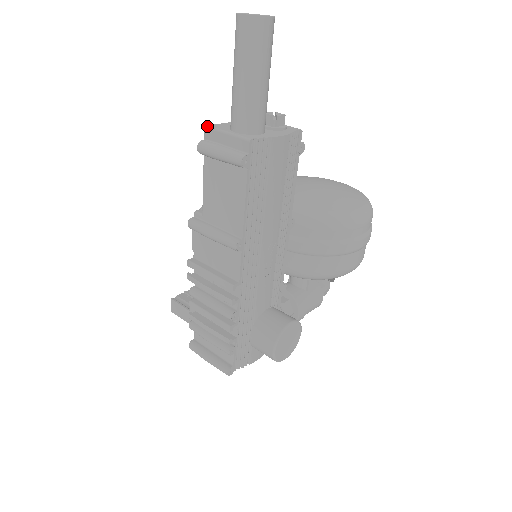
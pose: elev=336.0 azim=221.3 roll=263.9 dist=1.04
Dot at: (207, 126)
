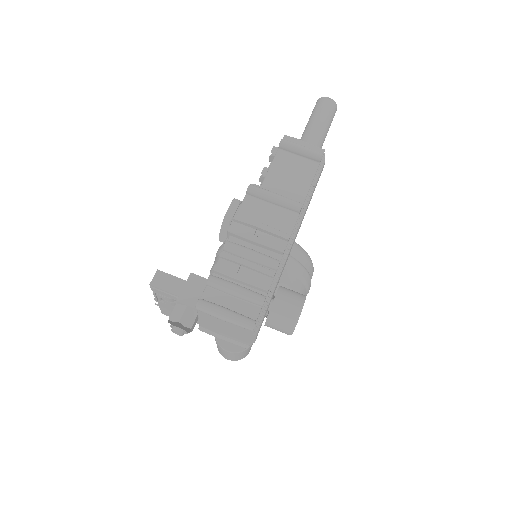
Dot at: occluded
